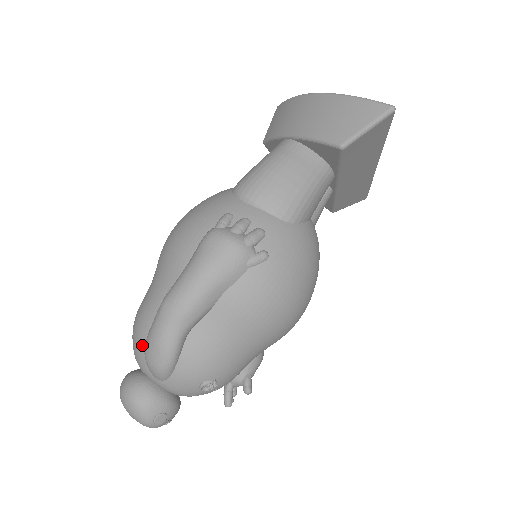
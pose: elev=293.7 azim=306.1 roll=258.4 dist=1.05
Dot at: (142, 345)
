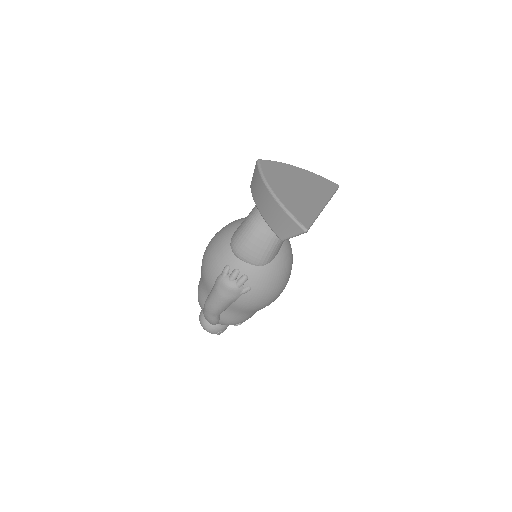
Dot at: (202, 310)
